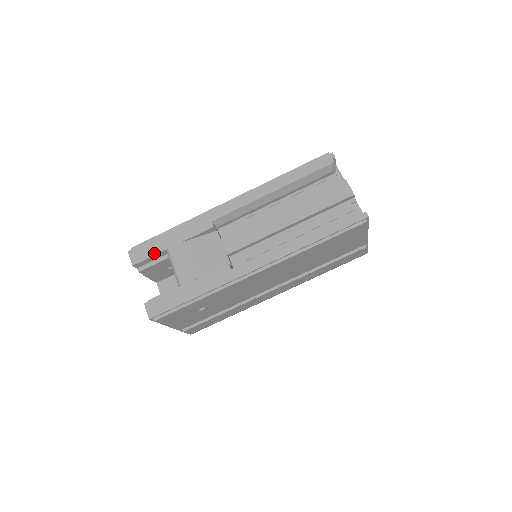
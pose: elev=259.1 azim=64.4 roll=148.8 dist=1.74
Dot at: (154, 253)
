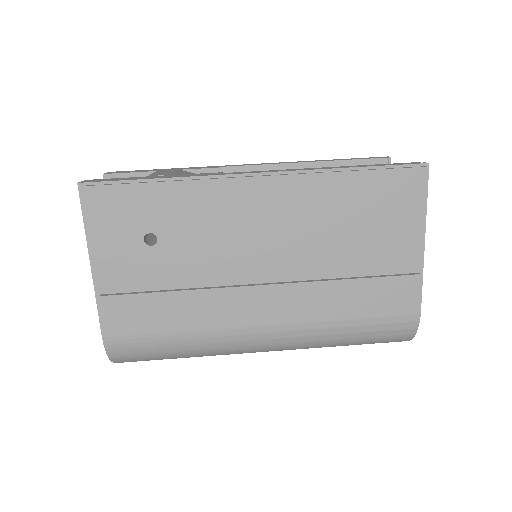
Dot at: (137, 171)
